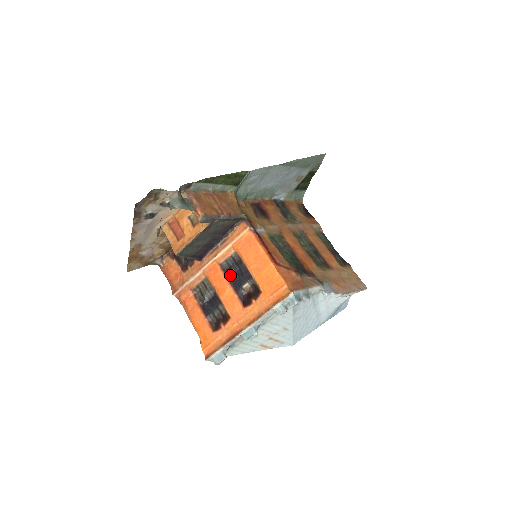
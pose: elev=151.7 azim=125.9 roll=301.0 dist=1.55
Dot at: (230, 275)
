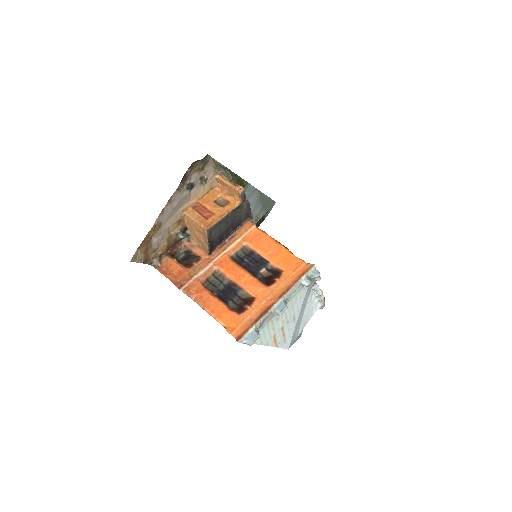
Dot at: (244, 264)
